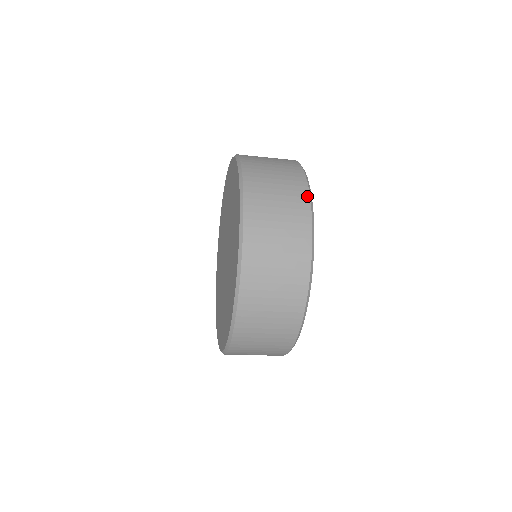
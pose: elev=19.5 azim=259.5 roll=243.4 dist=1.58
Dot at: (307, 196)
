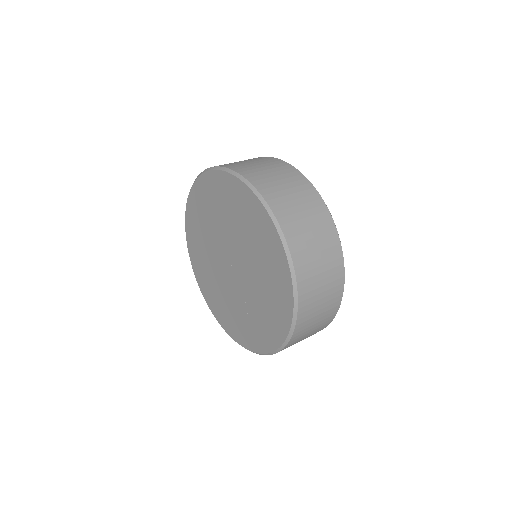
Dot at: (316, 192)
